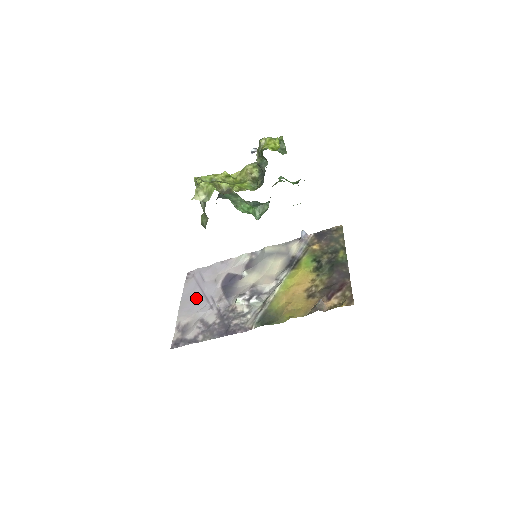
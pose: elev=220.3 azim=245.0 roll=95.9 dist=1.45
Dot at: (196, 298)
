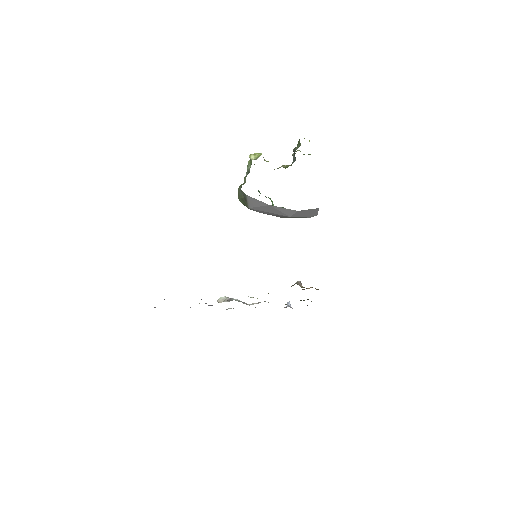
Dot at: occluded
